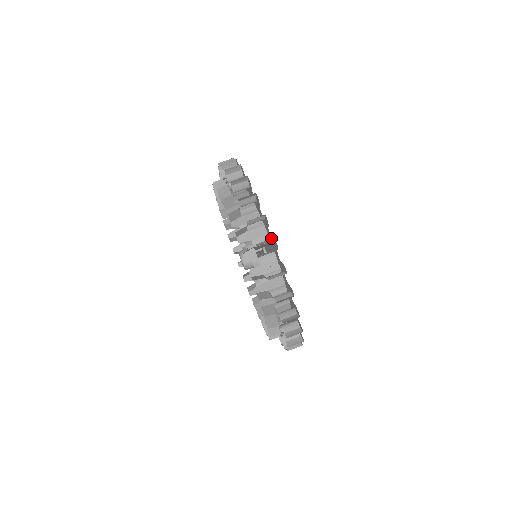
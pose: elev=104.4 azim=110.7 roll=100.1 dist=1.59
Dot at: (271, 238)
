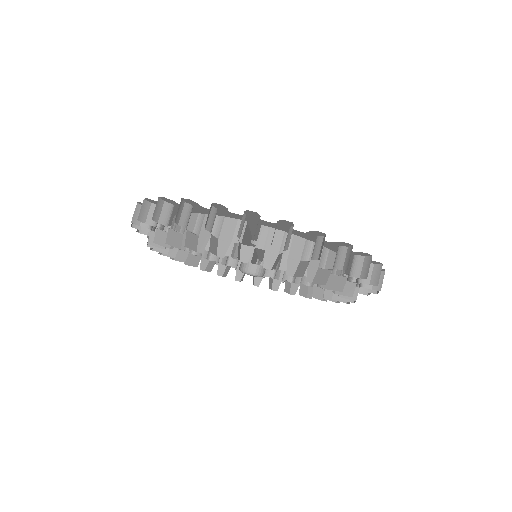
Dot at: occluded
